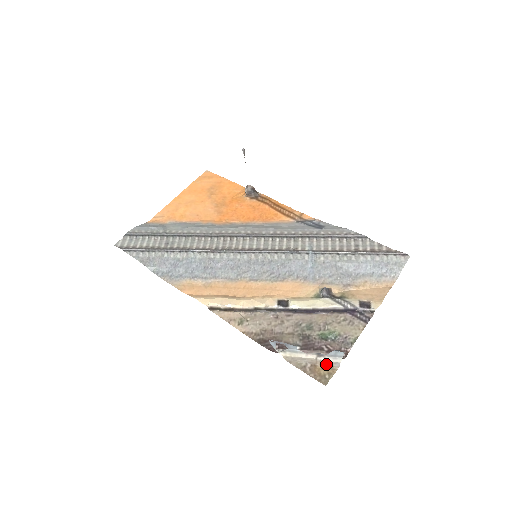
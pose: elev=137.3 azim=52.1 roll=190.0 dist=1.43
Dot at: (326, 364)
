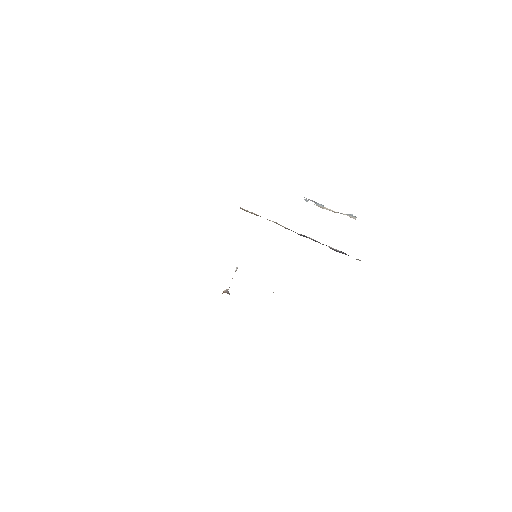
Dot at: occluded
